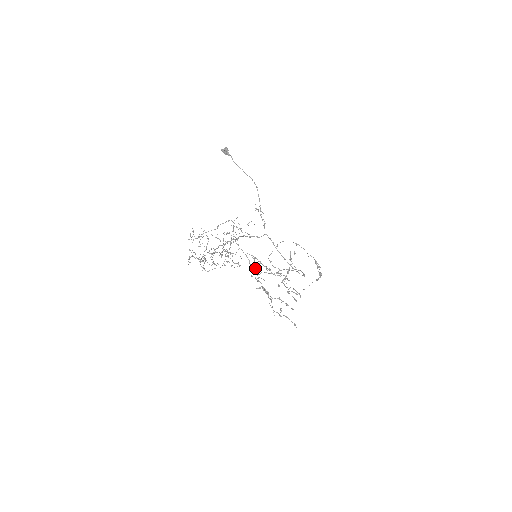
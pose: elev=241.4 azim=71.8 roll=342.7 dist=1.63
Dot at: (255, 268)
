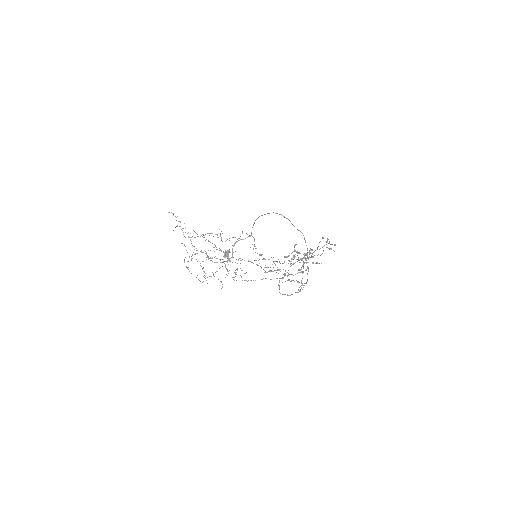
Dot at: occluded
